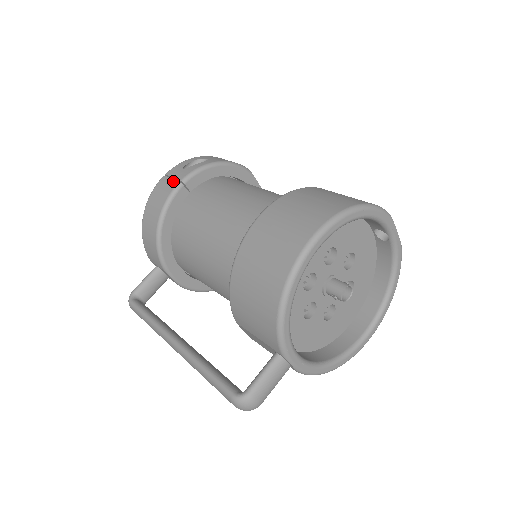
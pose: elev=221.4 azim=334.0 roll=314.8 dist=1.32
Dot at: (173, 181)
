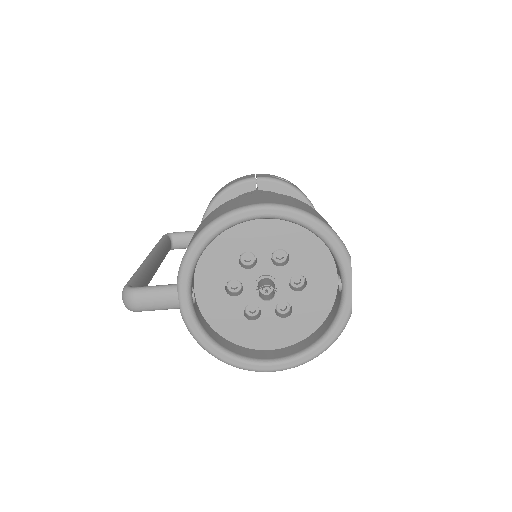
Dot at: (253, 176)
